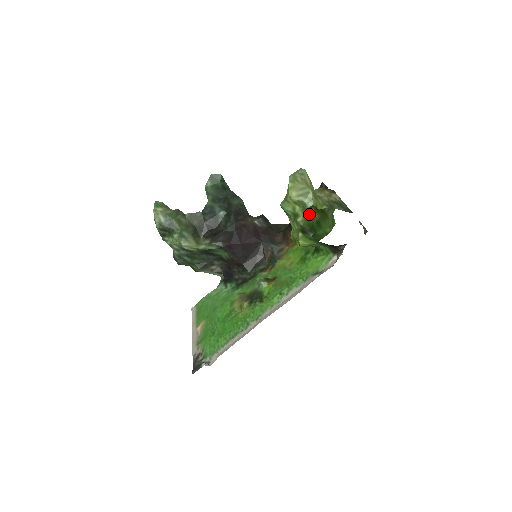
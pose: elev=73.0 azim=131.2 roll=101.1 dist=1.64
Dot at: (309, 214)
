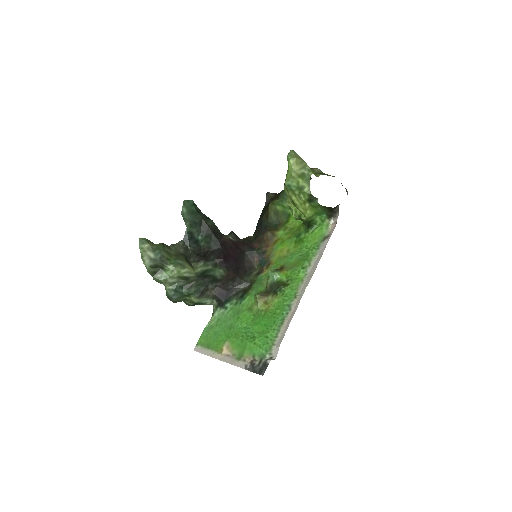
Dot at: occluded
